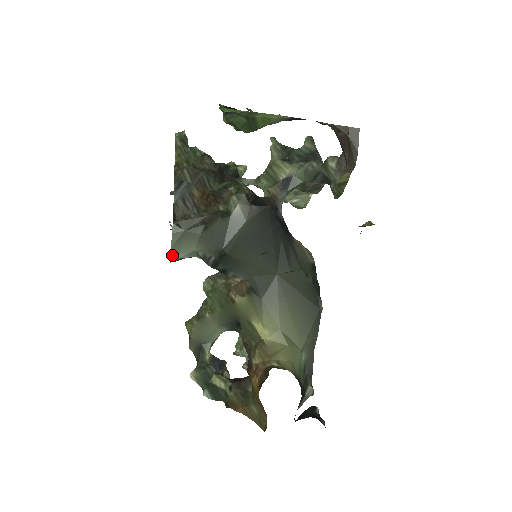
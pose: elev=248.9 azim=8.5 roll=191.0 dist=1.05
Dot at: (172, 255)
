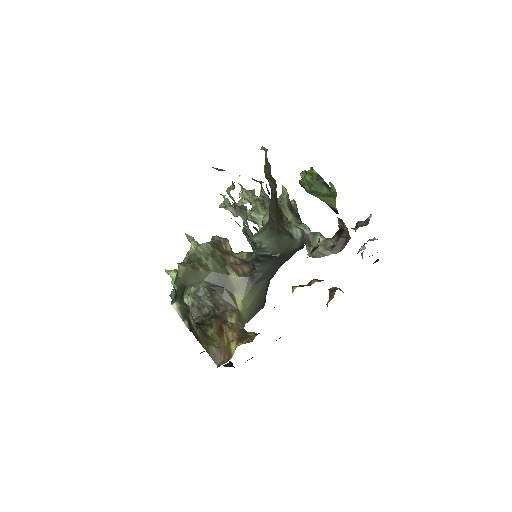
Dot at: (253, 236)
